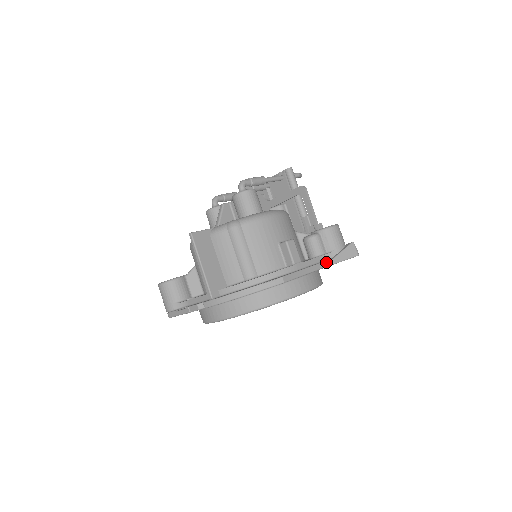
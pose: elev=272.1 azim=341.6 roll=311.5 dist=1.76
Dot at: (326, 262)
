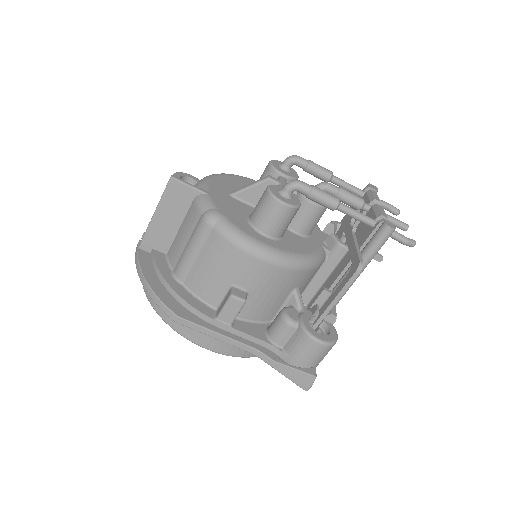
Dot at: (262, 354)
